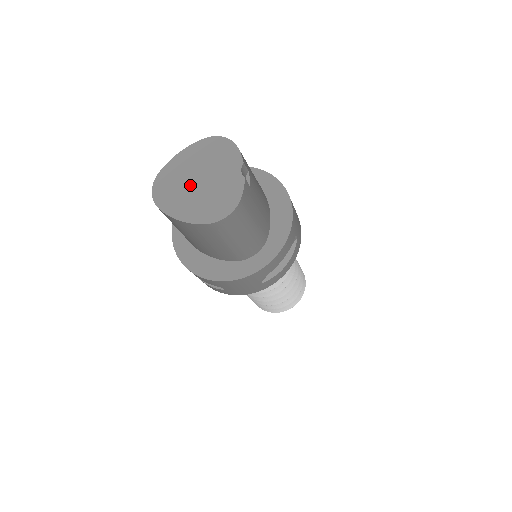
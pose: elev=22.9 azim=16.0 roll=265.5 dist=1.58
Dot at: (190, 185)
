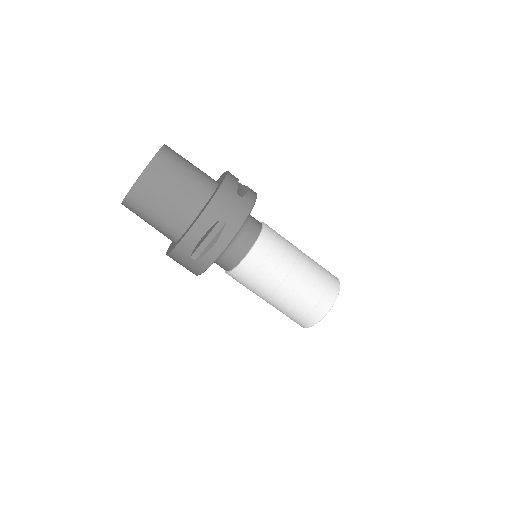
Dot at: occluded
